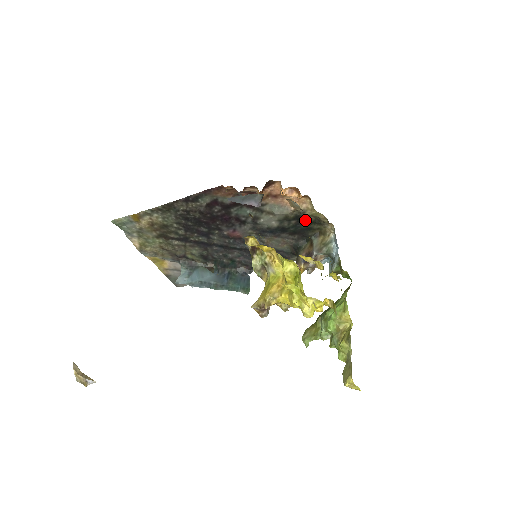
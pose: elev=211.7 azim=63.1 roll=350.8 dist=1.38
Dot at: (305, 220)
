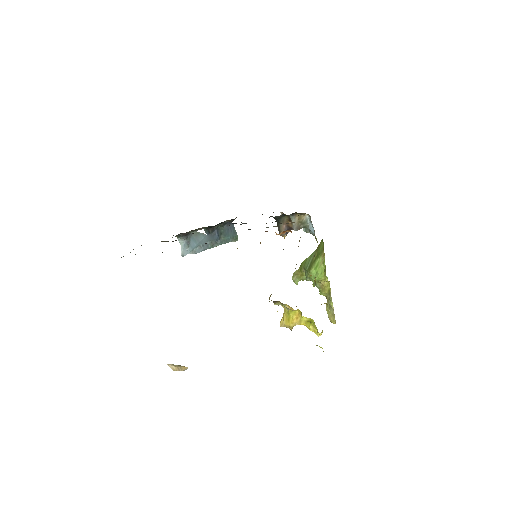
Dot at: occluded
